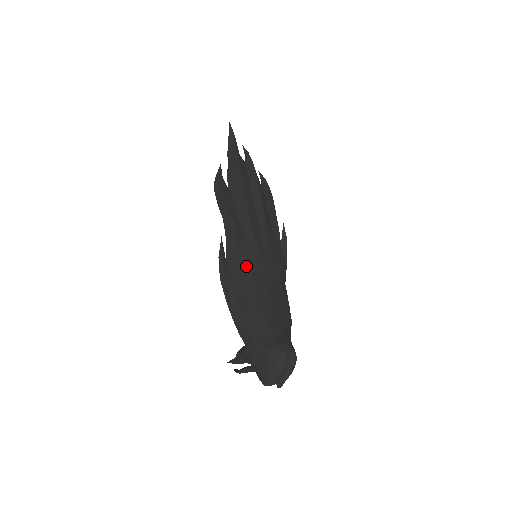
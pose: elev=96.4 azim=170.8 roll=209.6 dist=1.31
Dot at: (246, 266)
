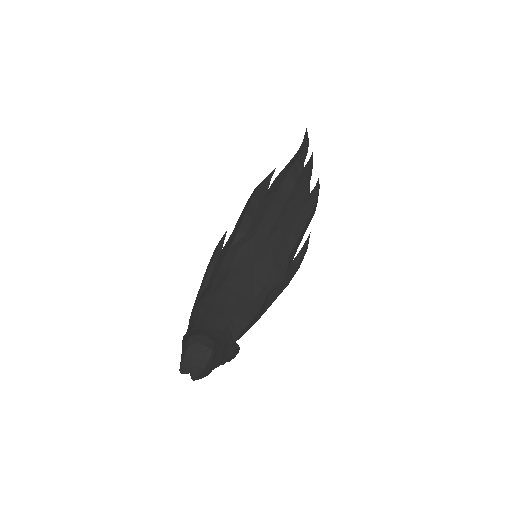
Dot at: (230, 260)
